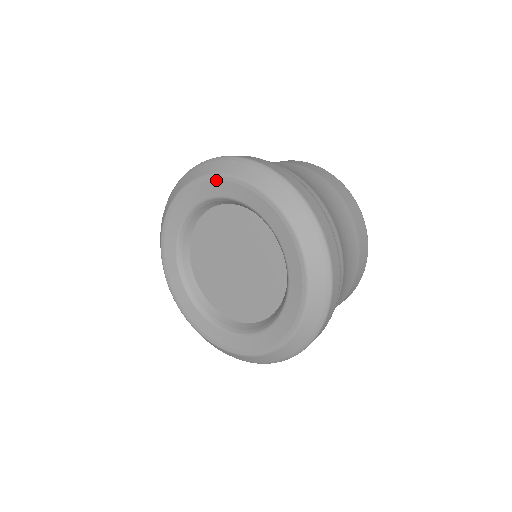
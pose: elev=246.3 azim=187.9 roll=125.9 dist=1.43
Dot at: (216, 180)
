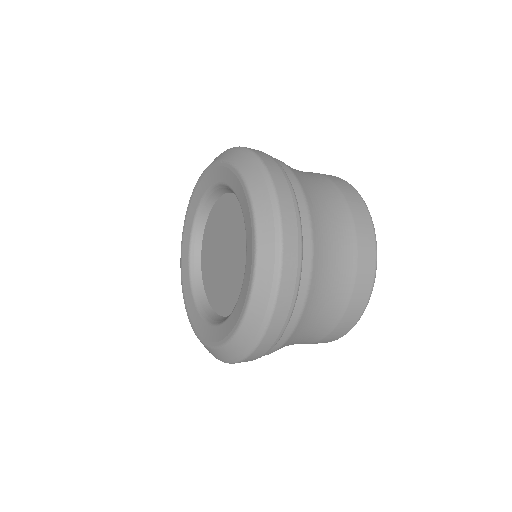
Dot at: (219, 166)
